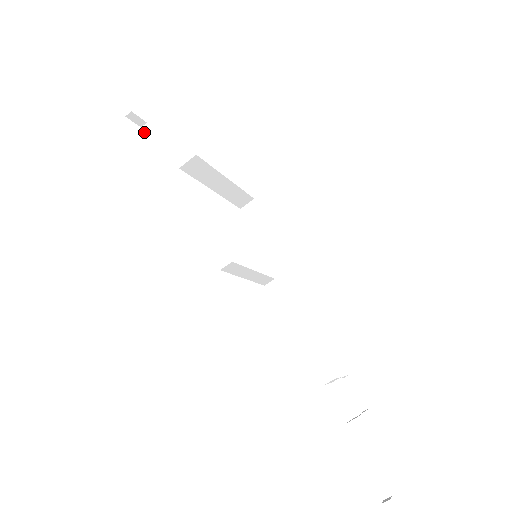
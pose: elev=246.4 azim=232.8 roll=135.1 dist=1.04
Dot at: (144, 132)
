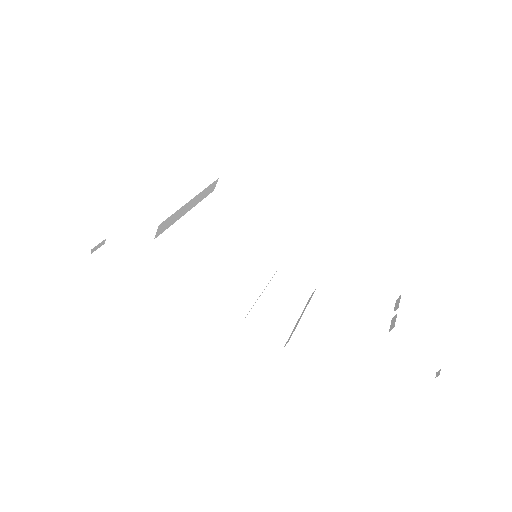
Dot at: occluded
